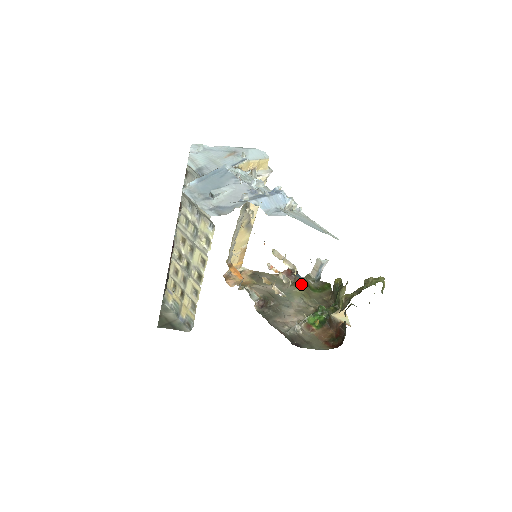
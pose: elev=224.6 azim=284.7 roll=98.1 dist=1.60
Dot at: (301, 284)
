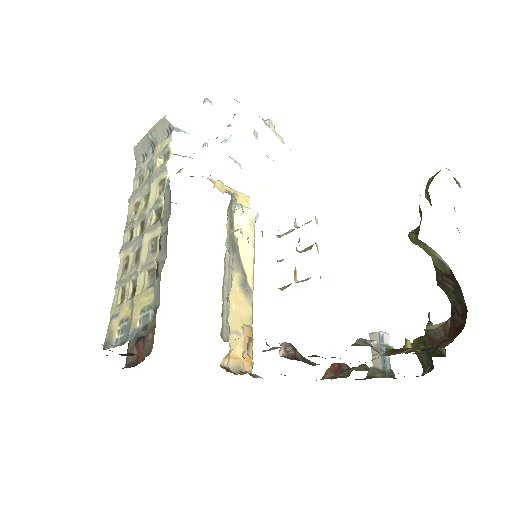
Dot at: occluded
